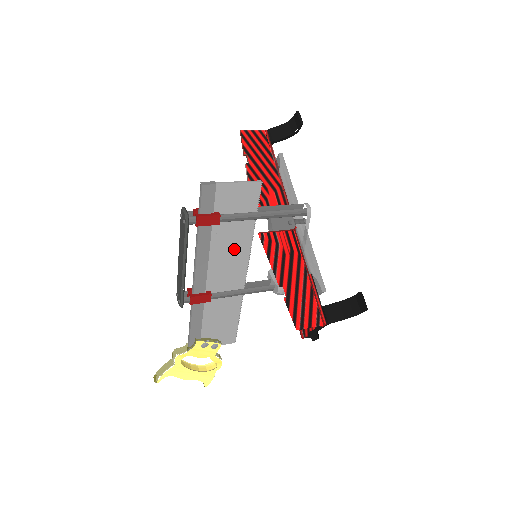
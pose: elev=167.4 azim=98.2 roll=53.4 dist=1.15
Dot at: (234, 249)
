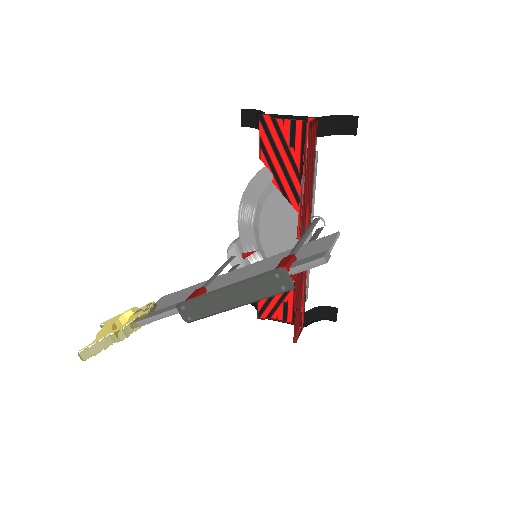
Dot at: occluded
